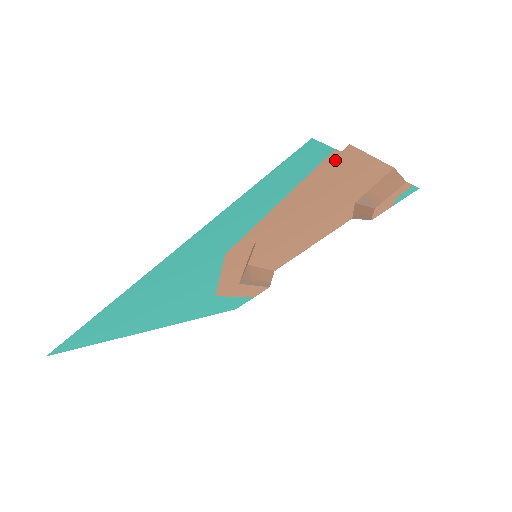
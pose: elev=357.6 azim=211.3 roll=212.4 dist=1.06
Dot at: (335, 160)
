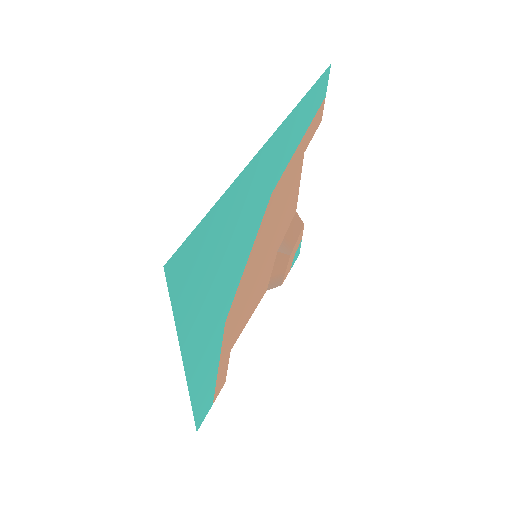
Dot at: (321, 114)
